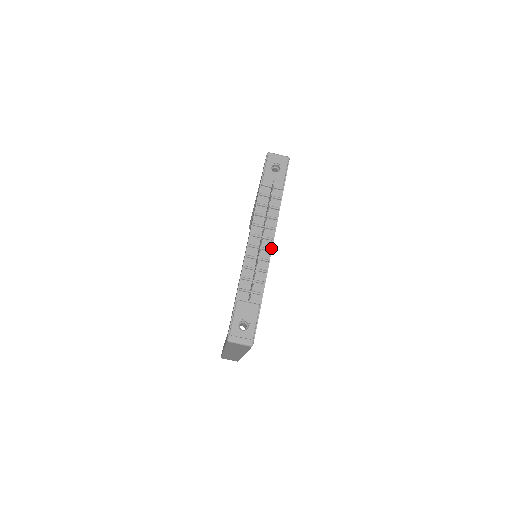
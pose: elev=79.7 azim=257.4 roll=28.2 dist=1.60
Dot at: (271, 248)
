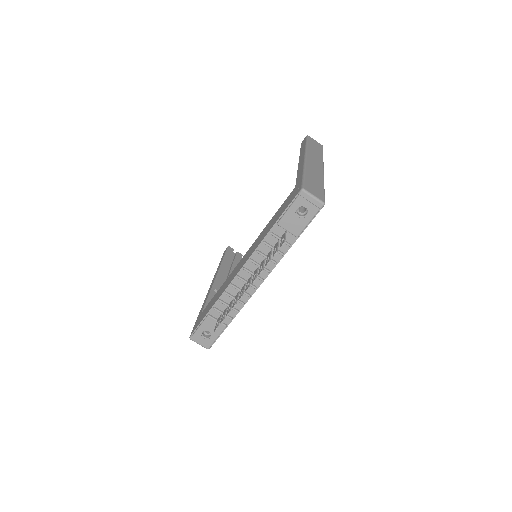
Dot at: (258, 286)
